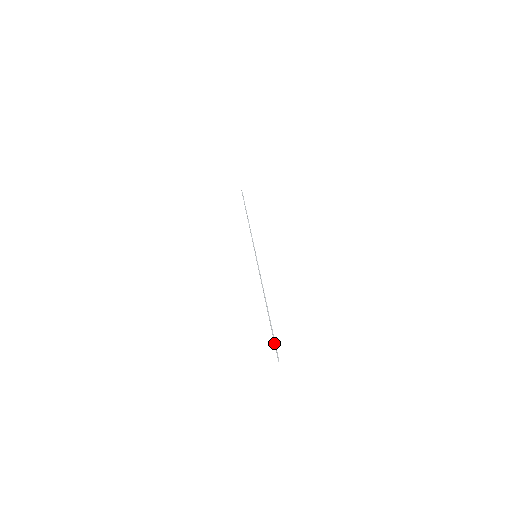
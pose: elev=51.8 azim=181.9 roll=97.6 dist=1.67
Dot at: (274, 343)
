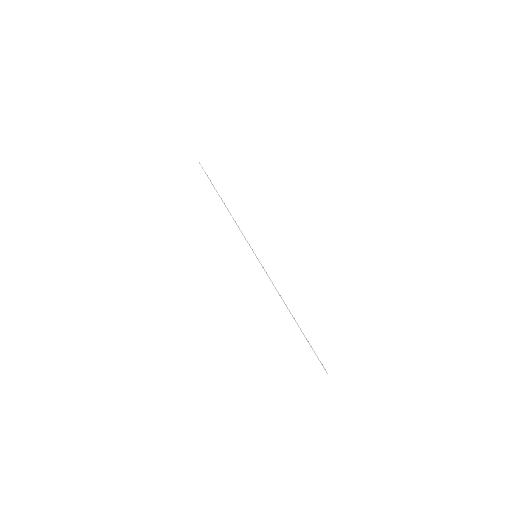
Dot at: occluded
